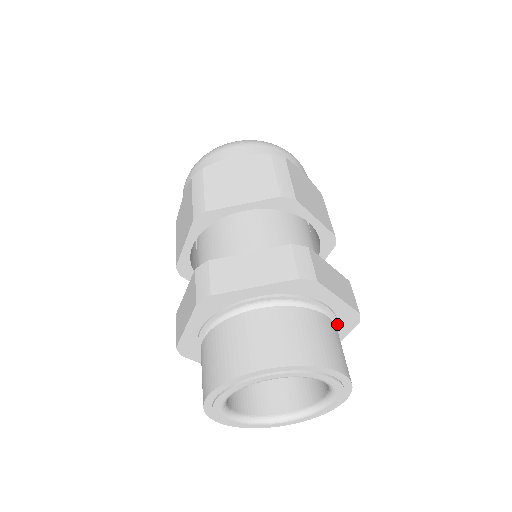
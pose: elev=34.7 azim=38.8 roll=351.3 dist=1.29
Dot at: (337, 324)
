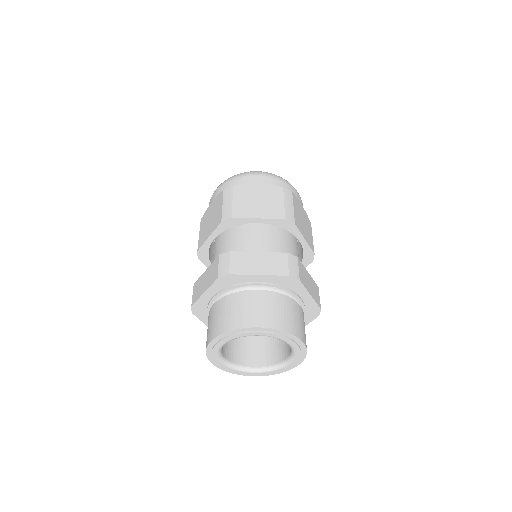
Dot at: (284, 288)
